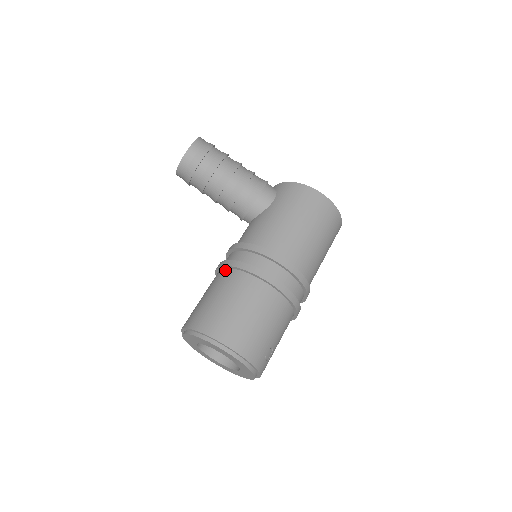
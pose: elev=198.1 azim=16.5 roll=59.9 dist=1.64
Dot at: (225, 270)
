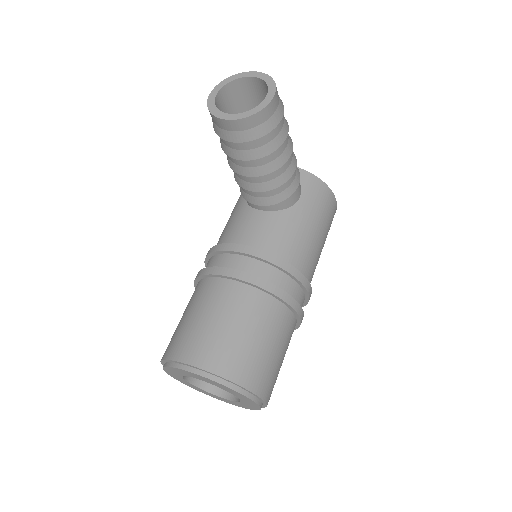
Dot at: (254, 290)
